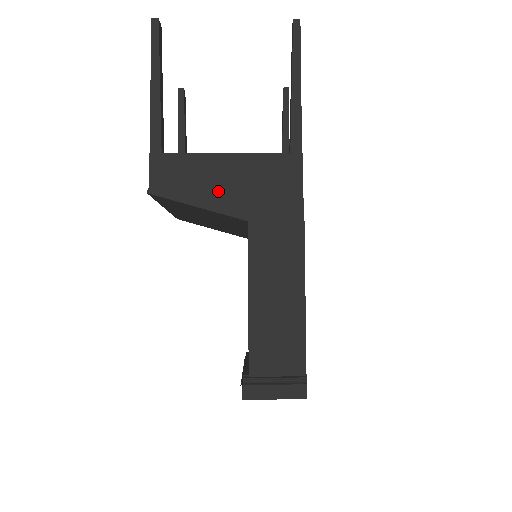
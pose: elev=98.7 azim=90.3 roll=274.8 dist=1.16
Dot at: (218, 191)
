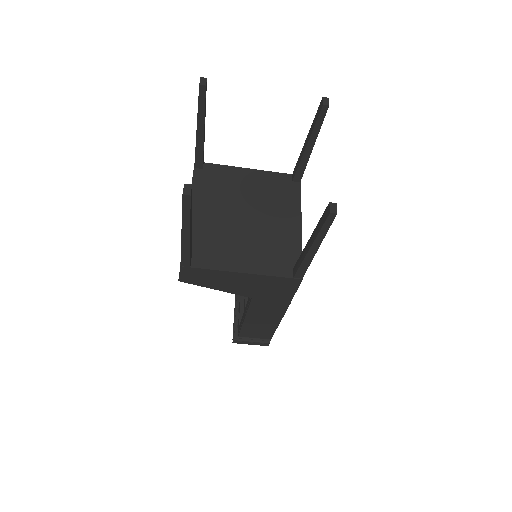
Dot at: (233, 286)
